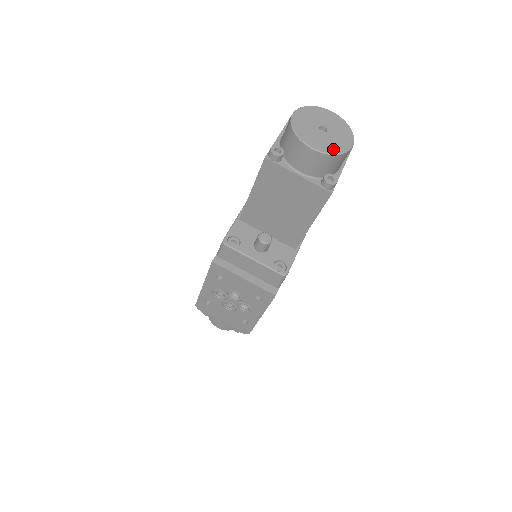
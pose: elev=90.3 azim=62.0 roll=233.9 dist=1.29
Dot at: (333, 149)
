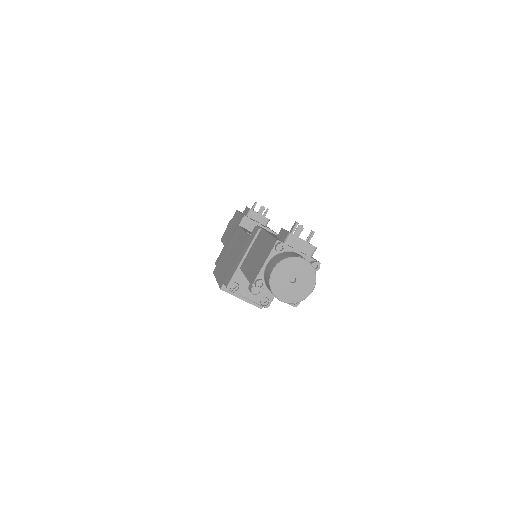
Dot at: (296, 299)
